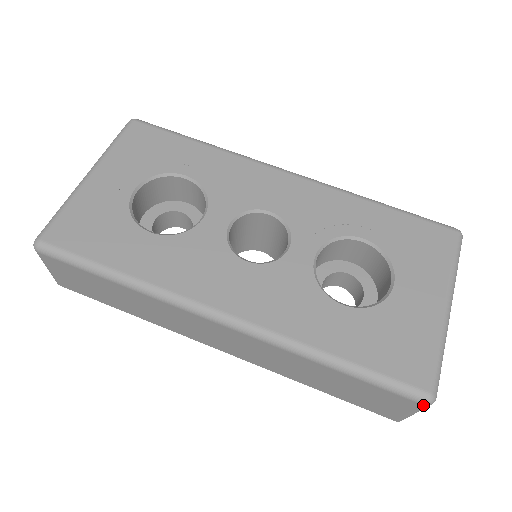
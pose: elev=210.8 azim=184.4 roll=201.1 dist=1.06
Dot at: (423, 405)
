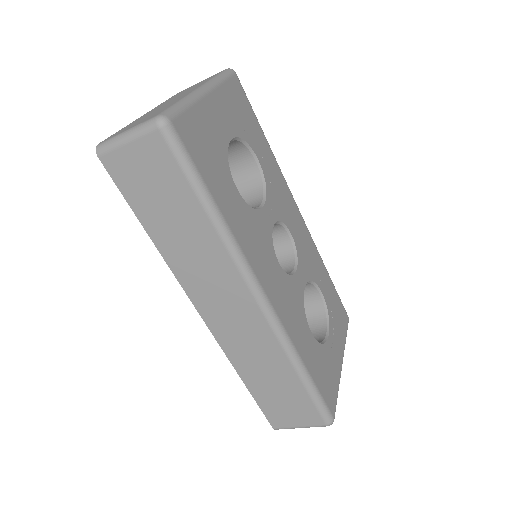
Dot at: (325, 425)
